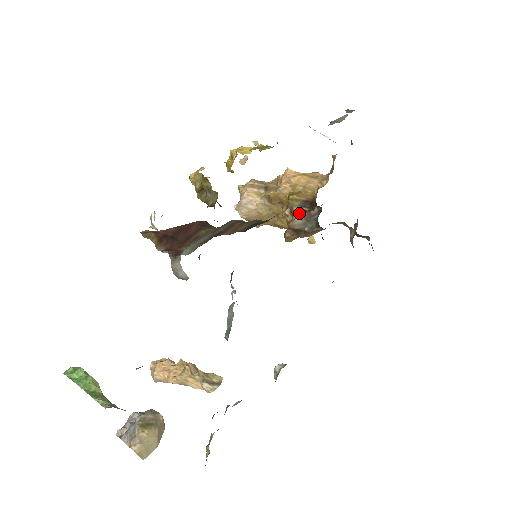
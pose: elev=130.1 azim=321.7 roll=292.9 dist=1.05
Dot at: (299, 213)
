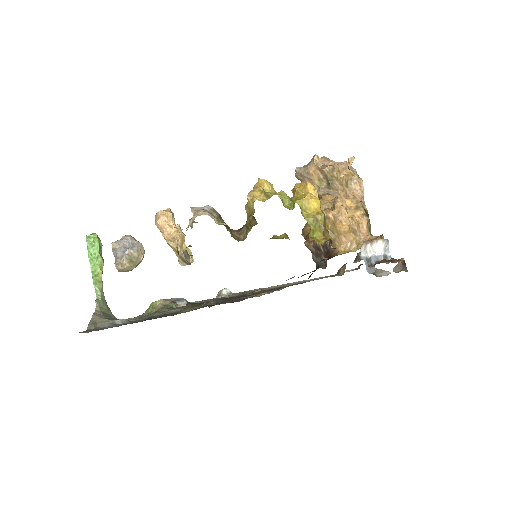
Dot at: (316, 246)
